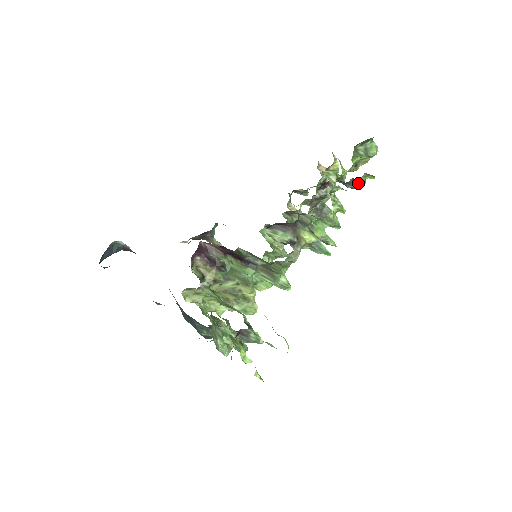
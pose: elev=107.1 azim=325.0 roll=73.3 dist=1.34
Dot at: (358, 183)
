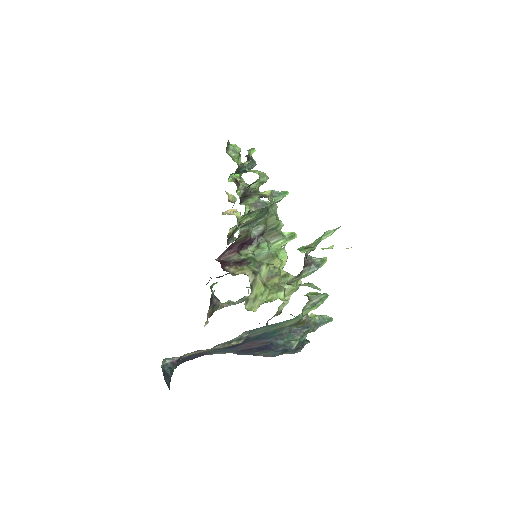
Dot at: (251, 161)
